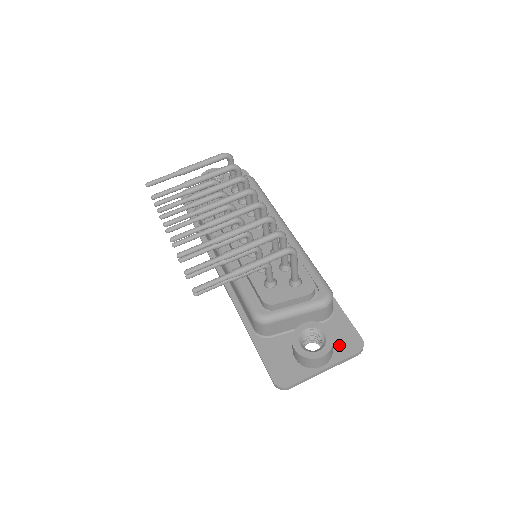
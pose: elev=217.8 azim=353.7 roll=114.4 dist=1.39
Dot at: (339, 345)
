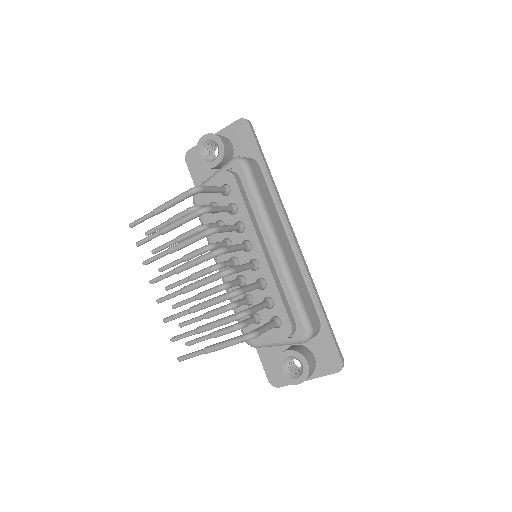
Dot at: (321, 363)
